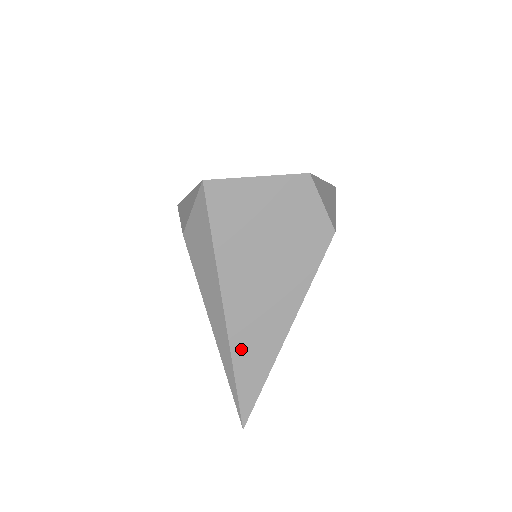
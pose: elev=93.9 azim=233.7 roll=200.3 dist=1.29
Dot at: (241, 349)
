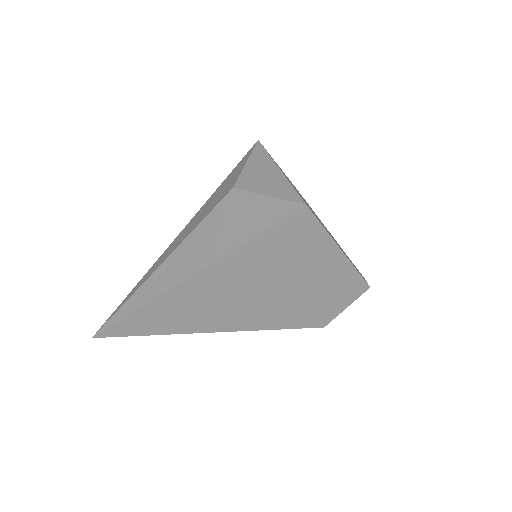
Dot at: (161, 307)
